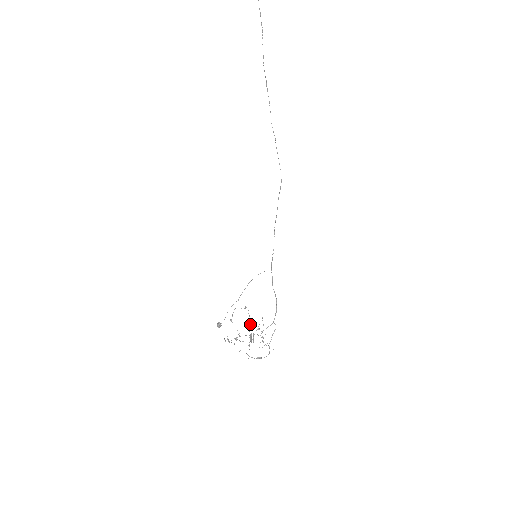
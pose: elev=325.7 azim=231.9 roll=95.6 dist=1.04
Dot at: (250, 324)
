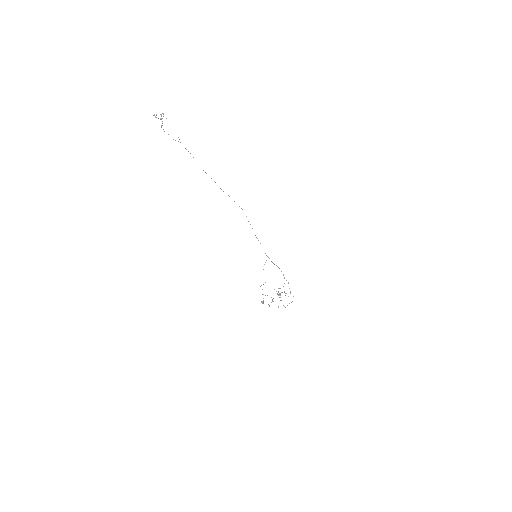
Dot at: (274, 289)
